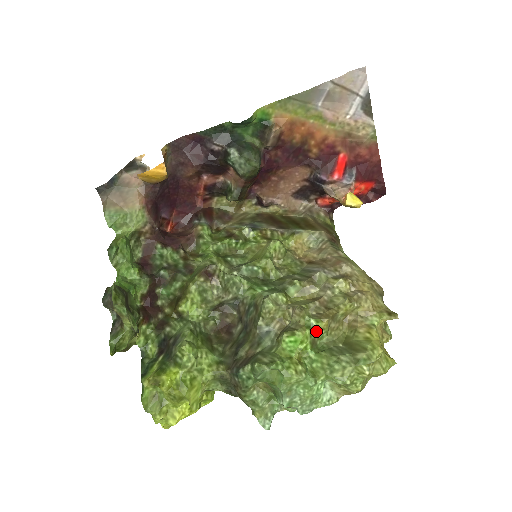
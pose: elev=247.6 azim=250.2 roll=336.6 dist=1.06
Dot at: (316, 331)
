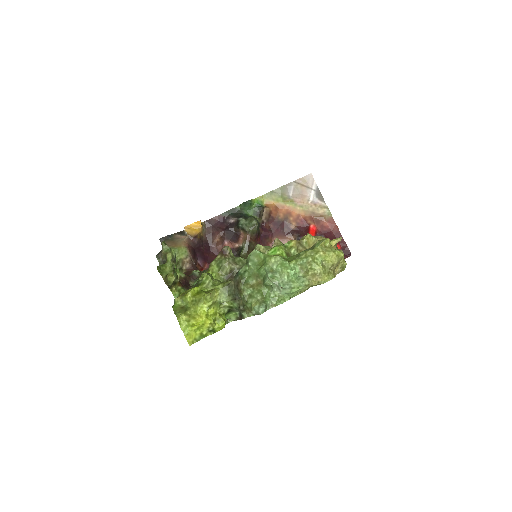
Dot at: (289, 249)
